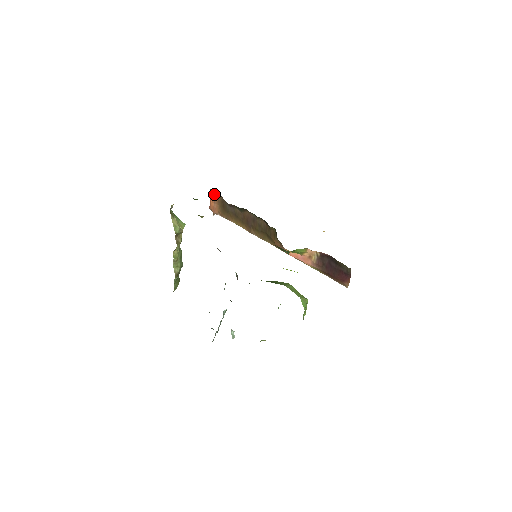
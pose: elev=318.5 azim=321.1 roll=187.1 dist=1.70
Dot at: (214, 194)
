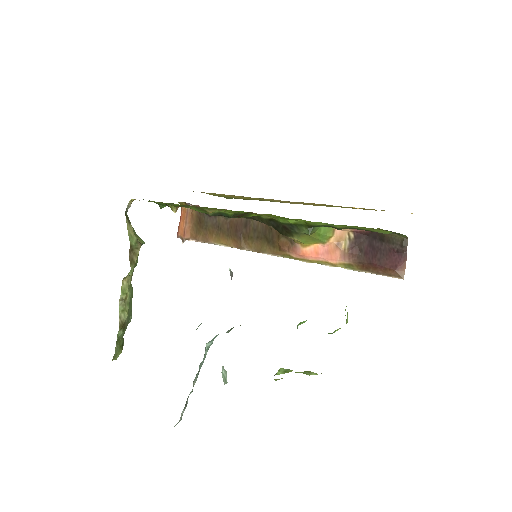
Dot at: (186, 209)
